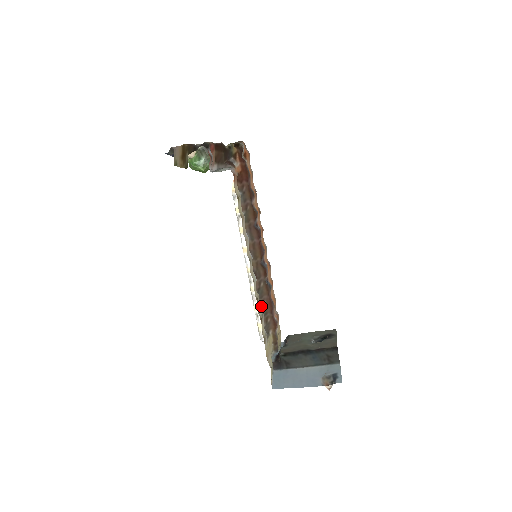
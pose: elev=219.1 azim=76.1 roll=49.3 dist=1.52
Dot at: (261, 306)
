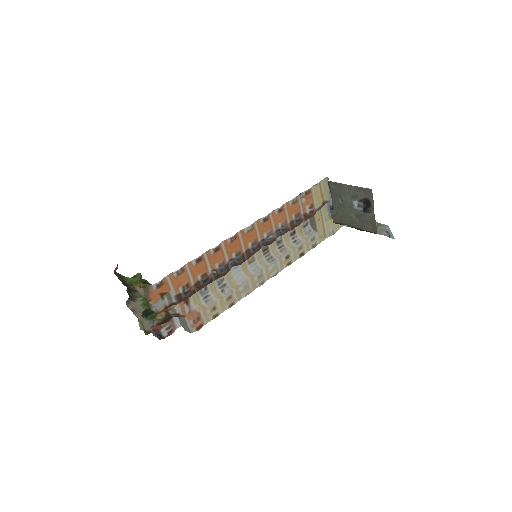
Dot at: occluded
